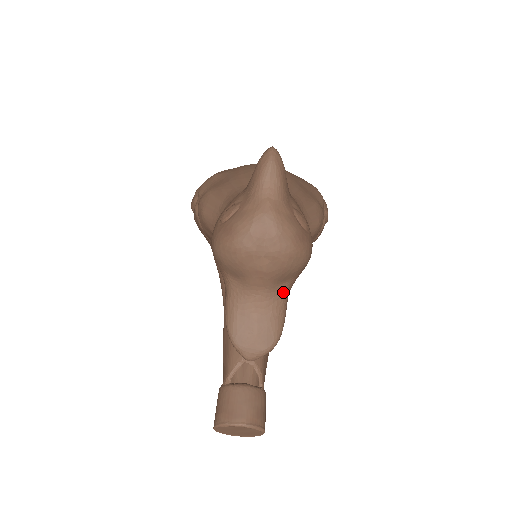
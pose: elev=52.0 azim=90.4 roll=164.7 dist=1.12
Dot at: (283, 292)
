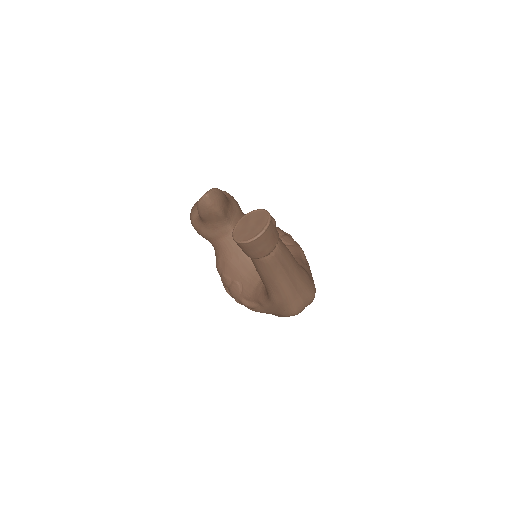
Dot at: occluded
